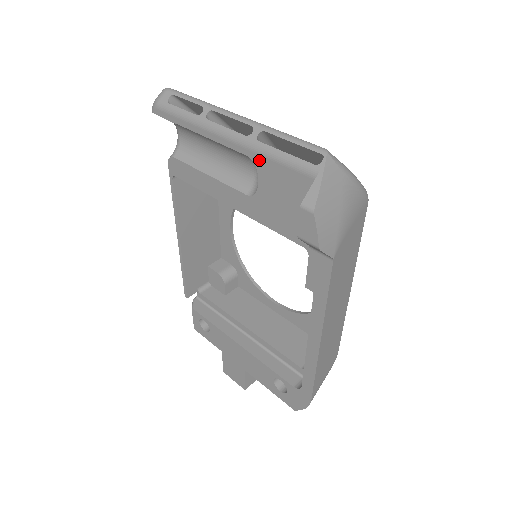
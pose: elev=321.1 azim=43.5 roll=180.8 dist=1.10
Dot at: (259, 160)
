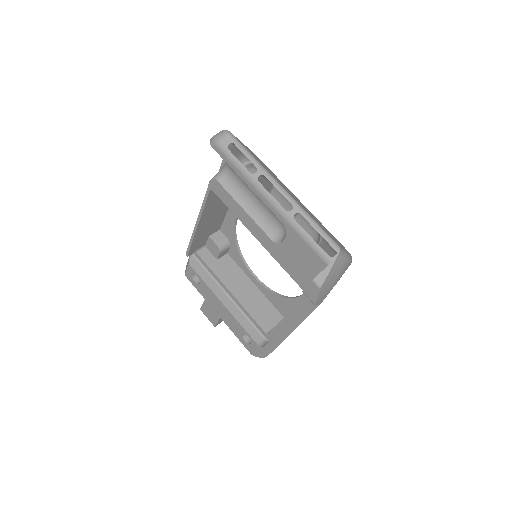
Dot at: (291, 231)
